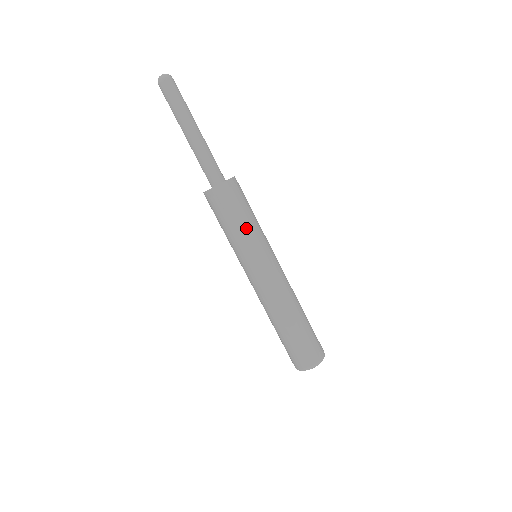
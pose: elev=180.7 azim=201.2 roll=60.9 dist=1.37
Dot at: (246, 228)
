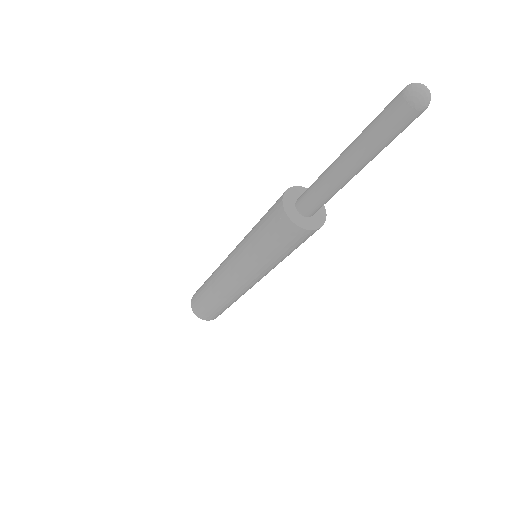
Dot at: (261, 252)
